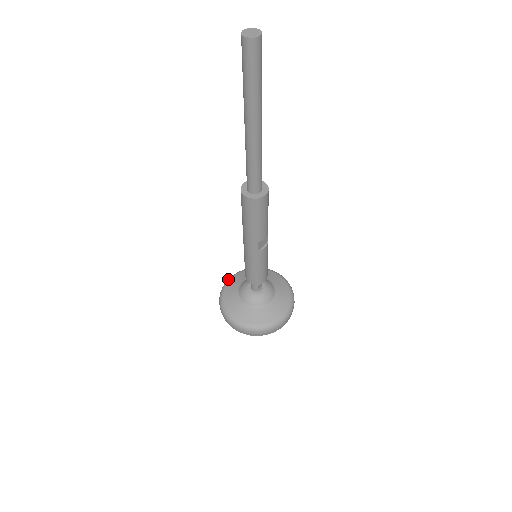
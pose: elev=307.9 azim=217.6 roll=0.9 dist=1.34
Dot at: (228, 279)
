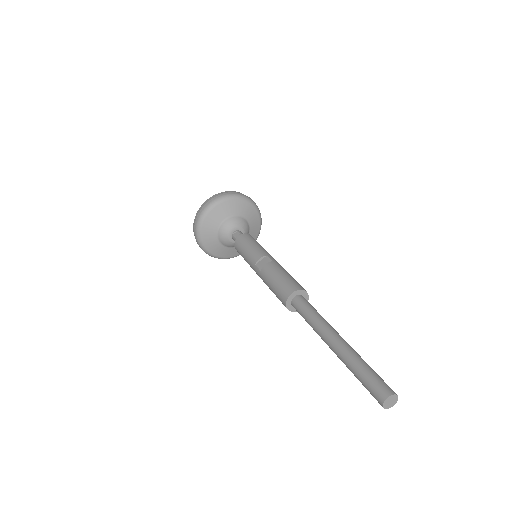
Dot at: (212, 205)
